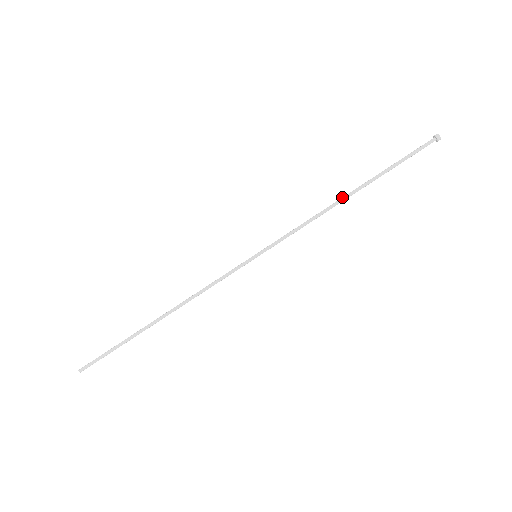
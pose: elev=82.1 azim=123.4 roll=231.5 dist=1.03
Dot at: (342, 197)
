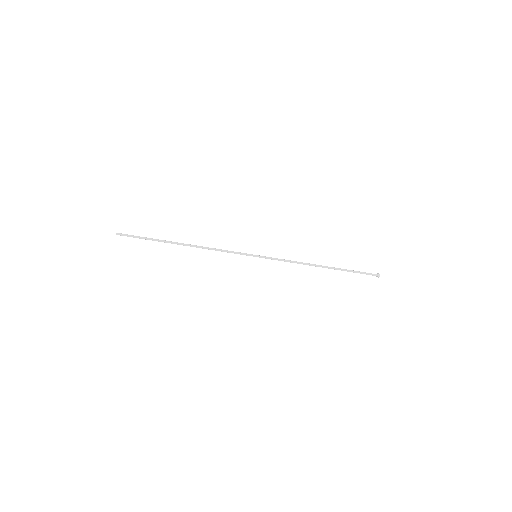
Dot at: occluded
